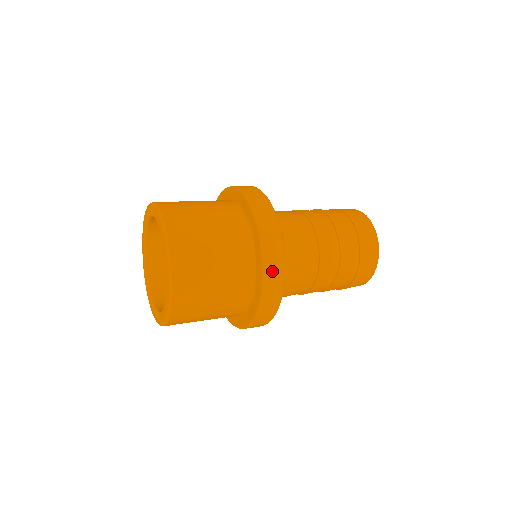
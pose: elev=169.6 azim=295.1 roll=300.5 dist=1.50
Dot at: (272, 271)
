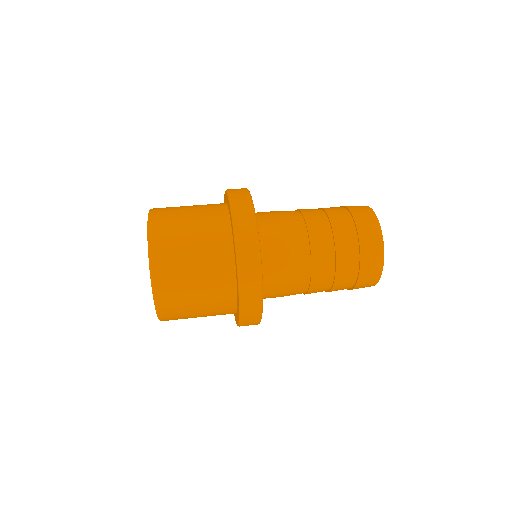
Dot at: occluded
